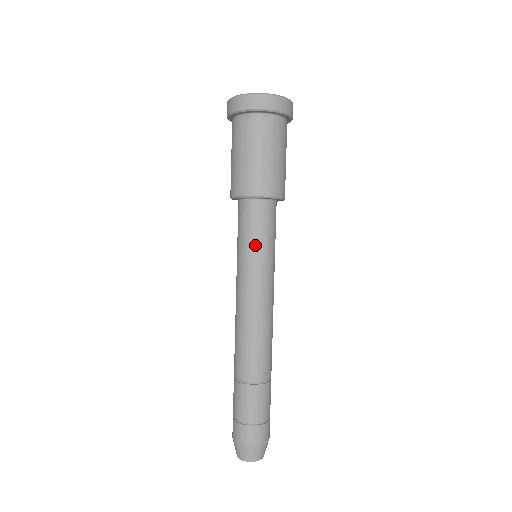
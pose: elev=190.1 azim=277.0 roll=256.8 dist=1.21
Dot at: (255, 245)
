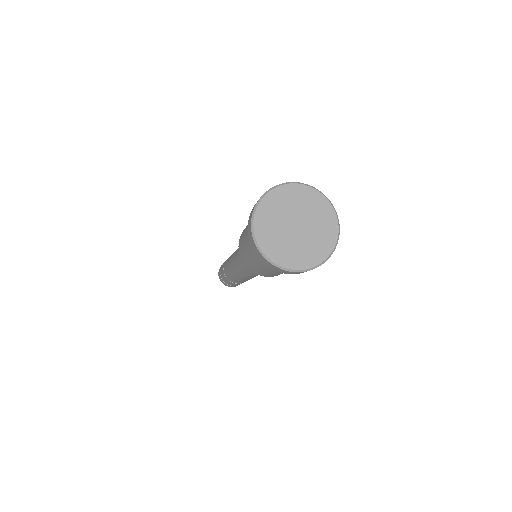
Dot at: occluded
